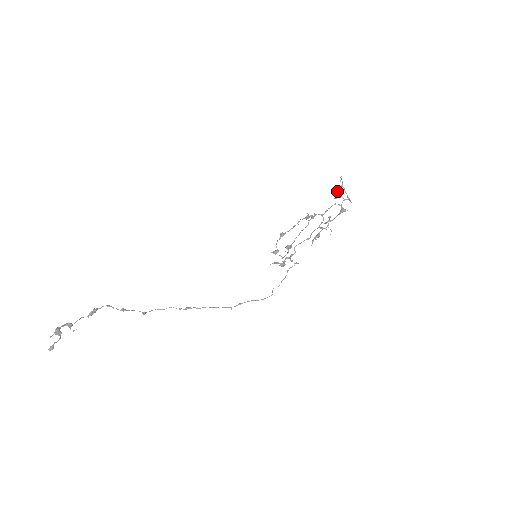
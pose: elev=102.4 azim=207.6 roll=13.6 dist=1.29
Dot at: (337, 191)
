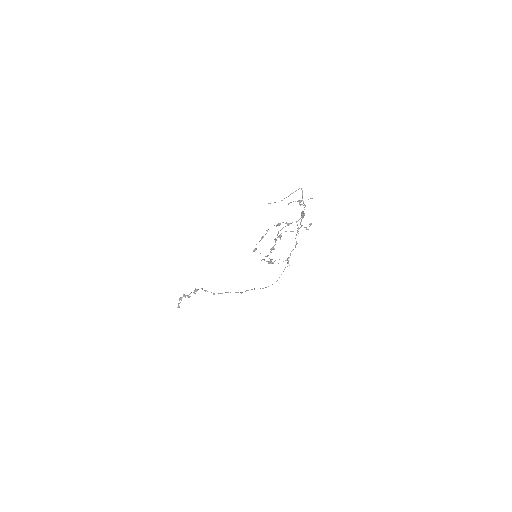
Dot at: (298, 200)
